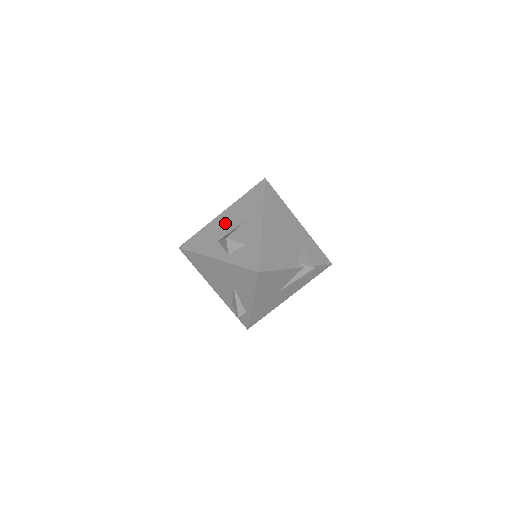
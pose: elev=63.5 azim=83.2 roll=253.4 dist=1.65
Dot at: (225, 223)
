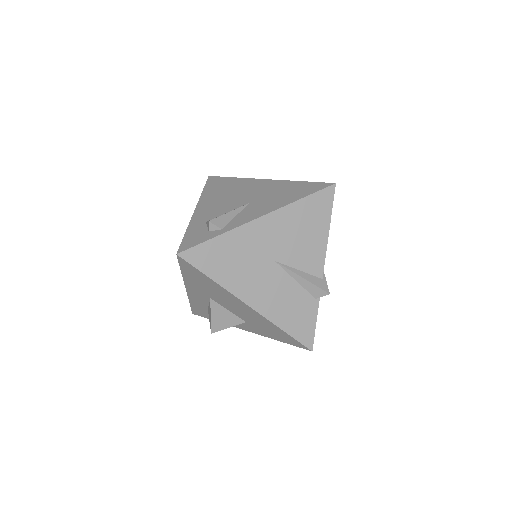
Dot at: occluded
